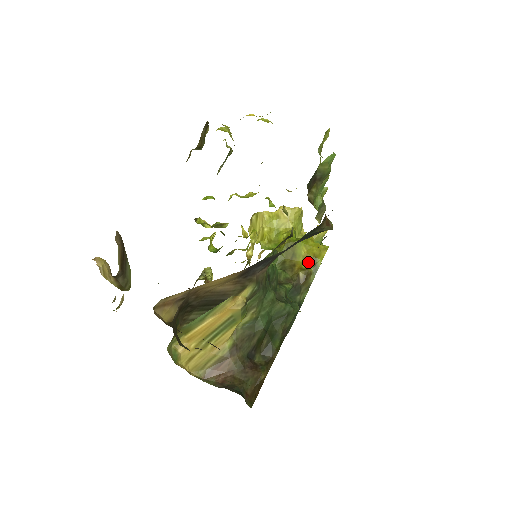
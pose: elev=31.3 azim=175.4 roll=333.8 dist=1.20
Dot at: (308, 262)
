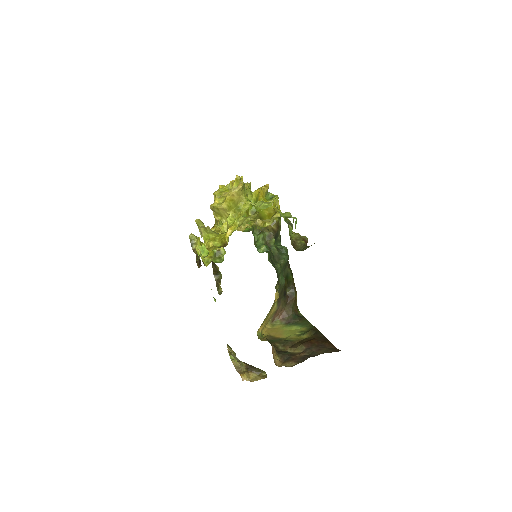
Dot at: occluded
